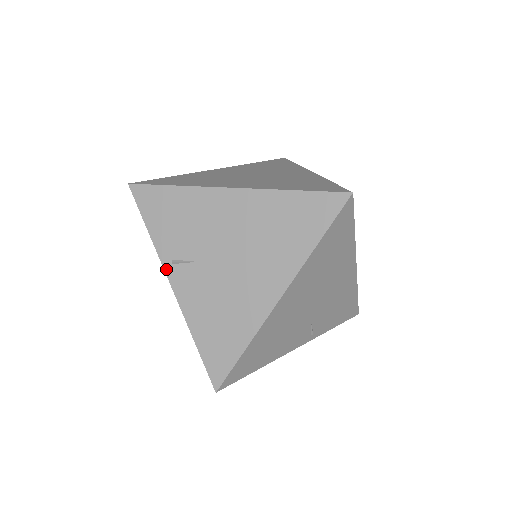
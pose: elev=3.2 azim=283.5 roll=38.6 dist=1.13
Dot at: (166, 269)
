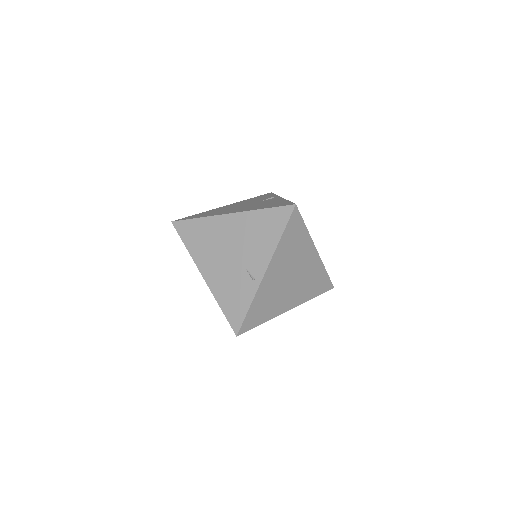
Dot at: occluded
